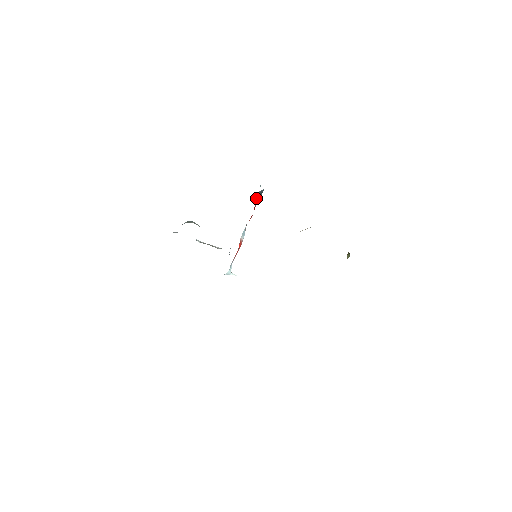
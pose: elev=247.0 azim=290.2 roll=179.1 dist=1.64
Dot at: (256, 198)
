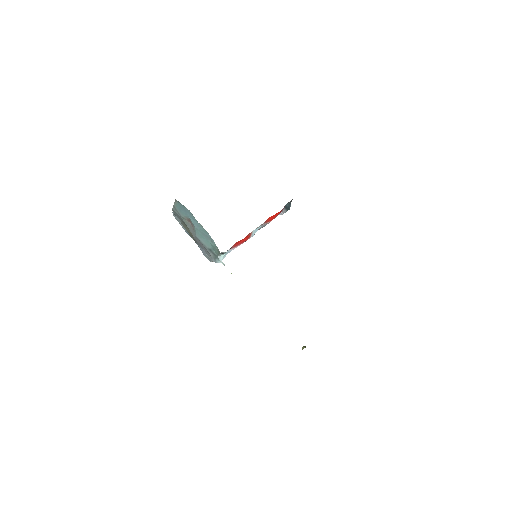
Dot at: (285, 205)
